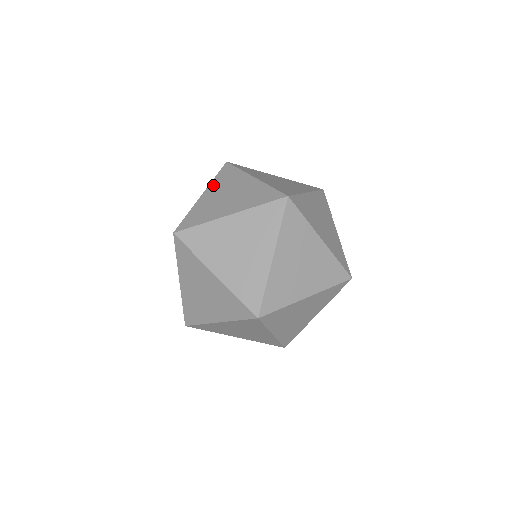
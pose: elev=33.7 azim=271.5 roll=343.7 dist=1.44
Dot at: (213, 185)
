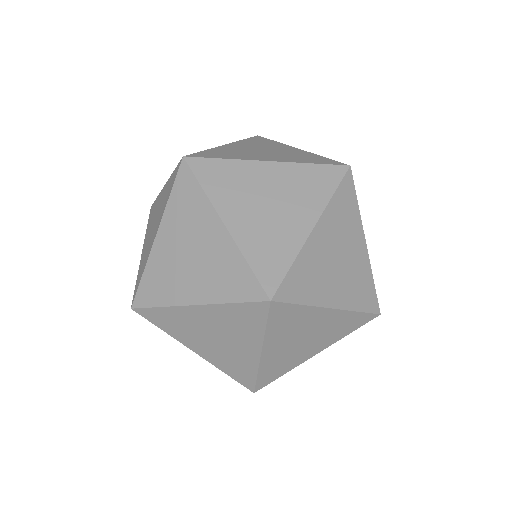
Dot at: (168, 218)
